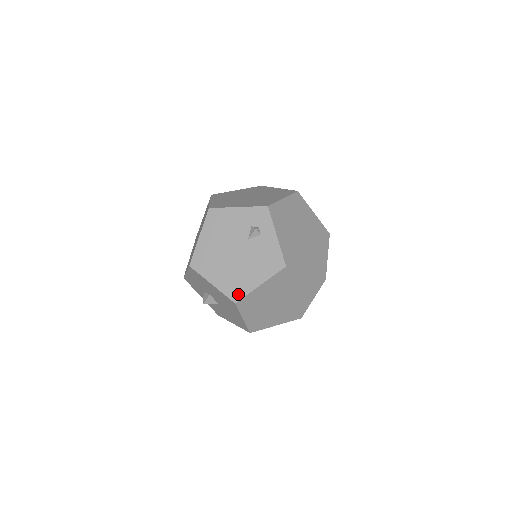
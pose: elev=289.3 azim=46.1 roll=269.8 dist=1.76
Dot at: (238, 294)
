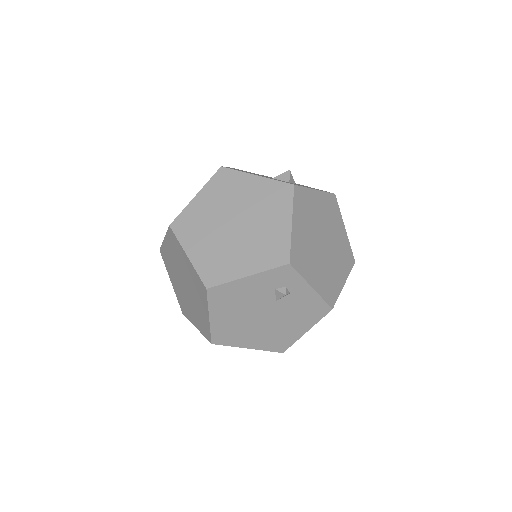
Dot at: (283, 346)
